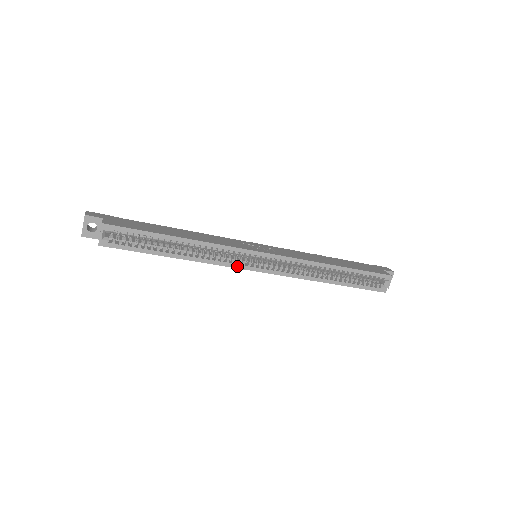
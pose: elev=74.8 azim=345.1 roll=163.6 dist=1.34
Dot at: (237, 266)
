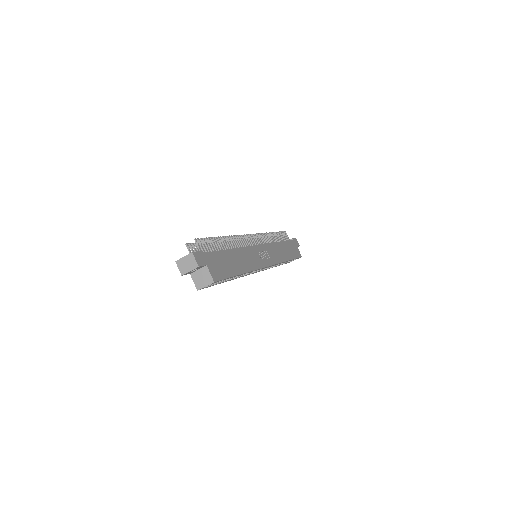
Dot at: occluded
